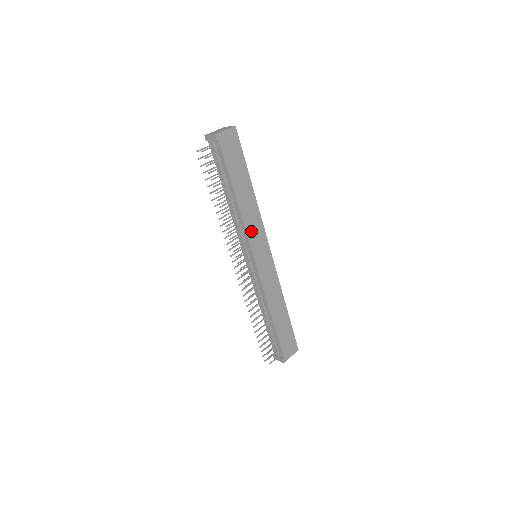
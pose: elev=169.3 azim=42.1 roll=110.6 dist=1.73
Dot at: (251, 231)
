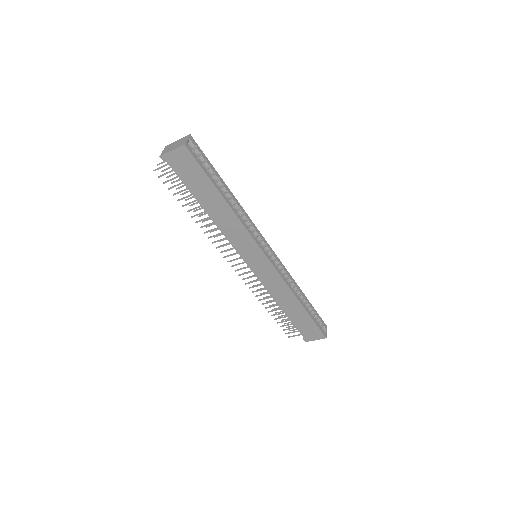
Dot at: (235, 240)
